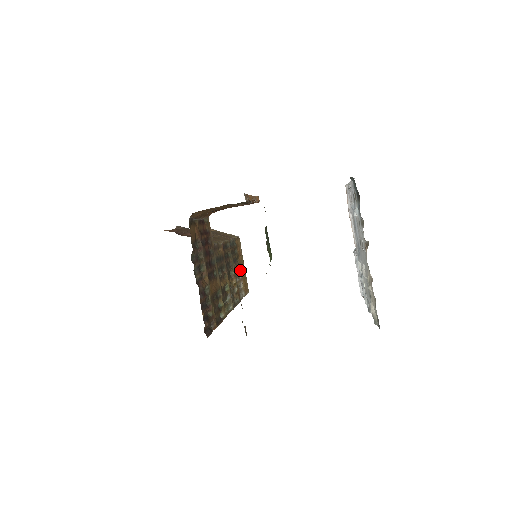
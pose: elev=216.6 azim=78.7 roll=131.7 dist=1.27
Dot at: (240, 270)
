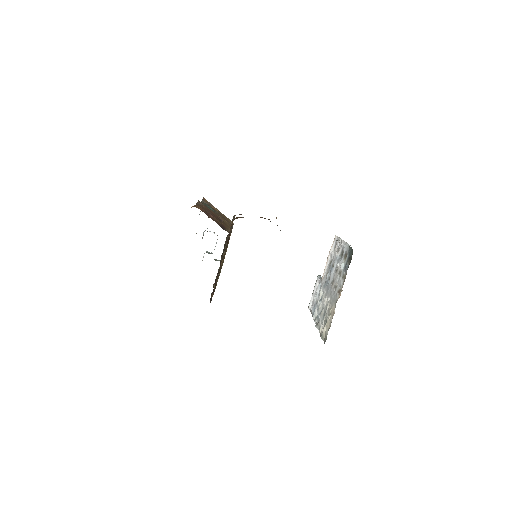
Dot at: occluded
